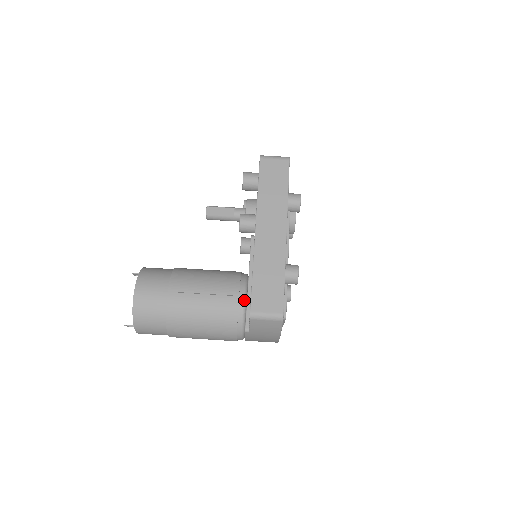
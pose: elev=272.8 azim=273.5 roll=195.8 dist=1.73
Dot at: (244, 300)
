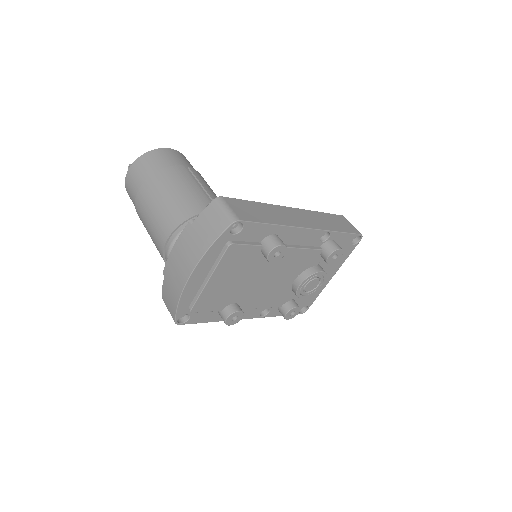
Dot at: occluded
